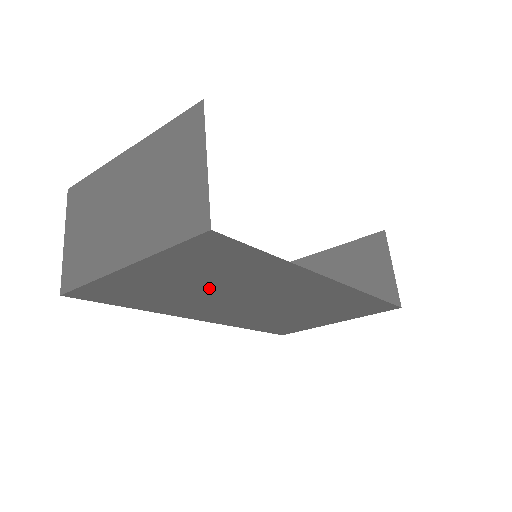
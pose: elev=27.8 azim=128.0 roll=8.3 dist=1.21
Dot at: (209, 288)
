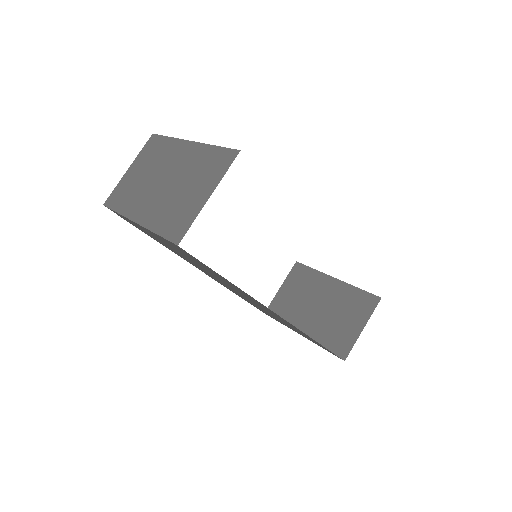
Dot at: (194, 262)
